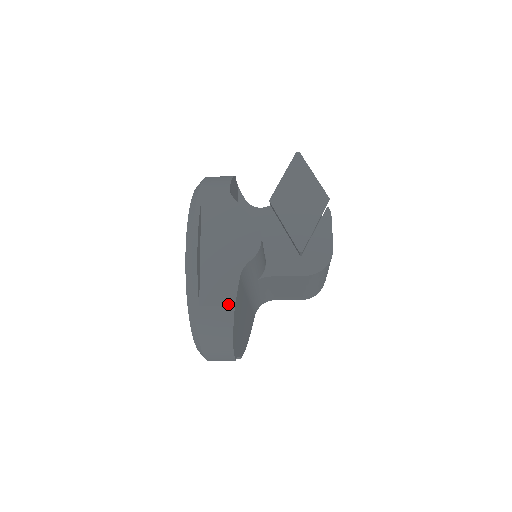
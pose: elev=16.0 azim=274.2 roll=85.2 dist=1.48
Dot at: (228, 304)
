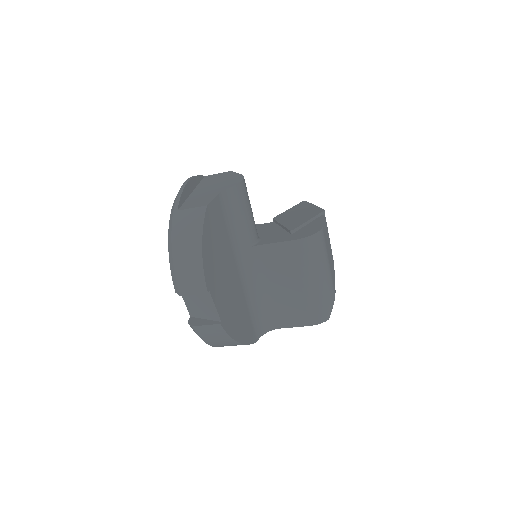
Dot at: (202, 206)
